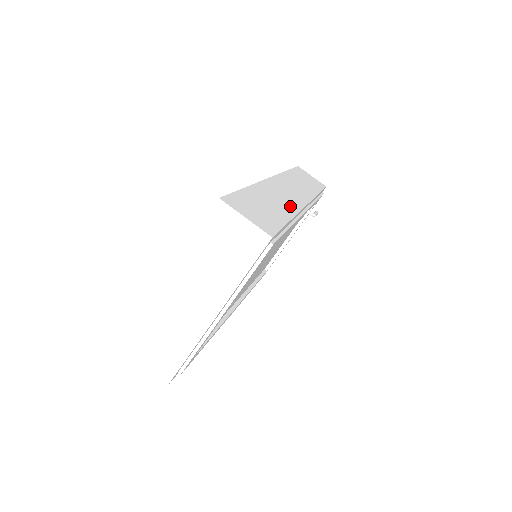
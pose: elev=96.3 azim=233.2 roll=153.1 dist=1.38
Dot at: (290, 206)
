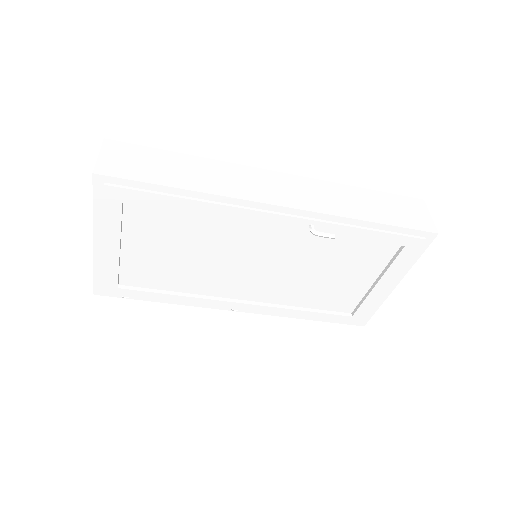
Dot at: (222, 188)
